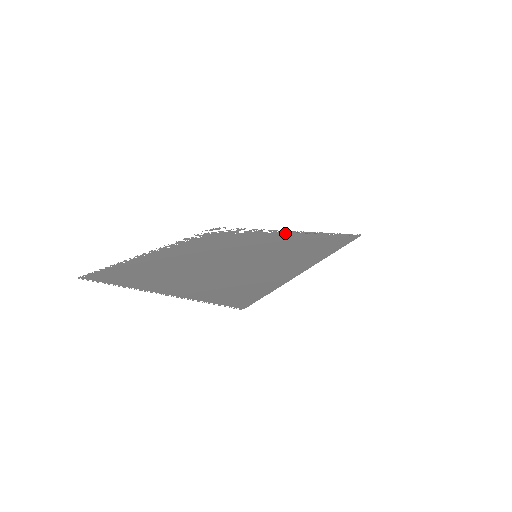
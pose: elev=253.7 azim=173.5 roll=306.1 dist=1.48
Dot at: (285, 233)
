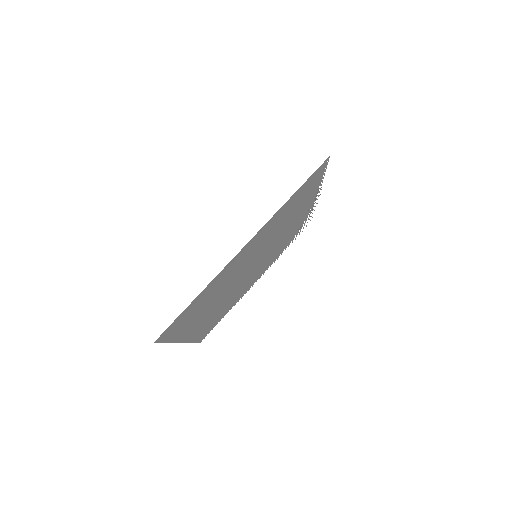
Dot at: (314, 198)
